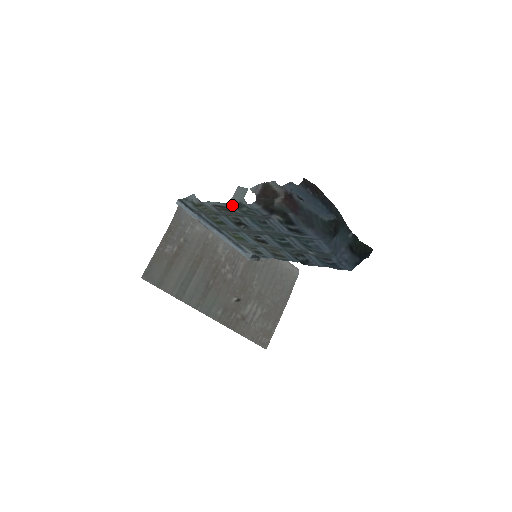
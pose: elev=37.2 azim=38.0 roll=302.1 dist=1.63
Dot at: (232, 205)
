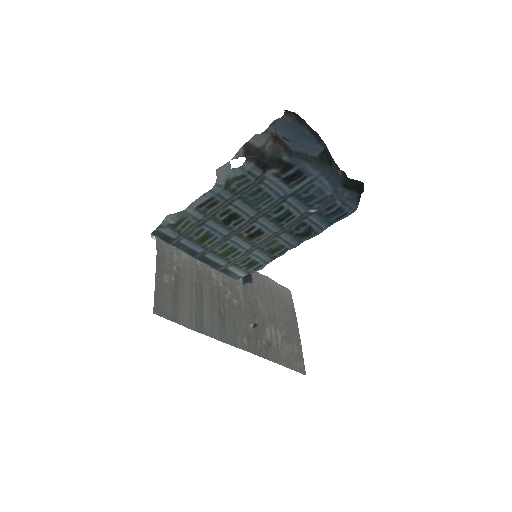
Dot at: (220, 187)
